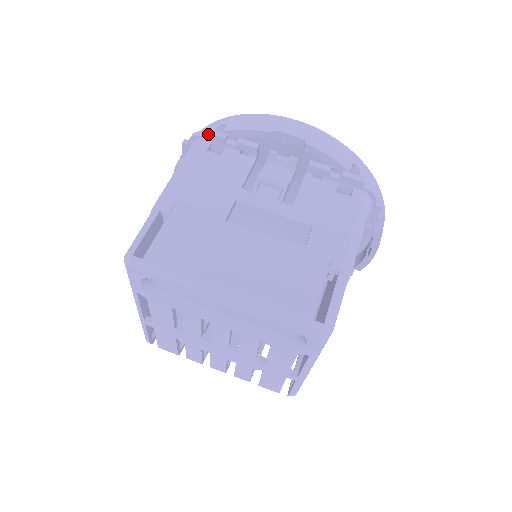
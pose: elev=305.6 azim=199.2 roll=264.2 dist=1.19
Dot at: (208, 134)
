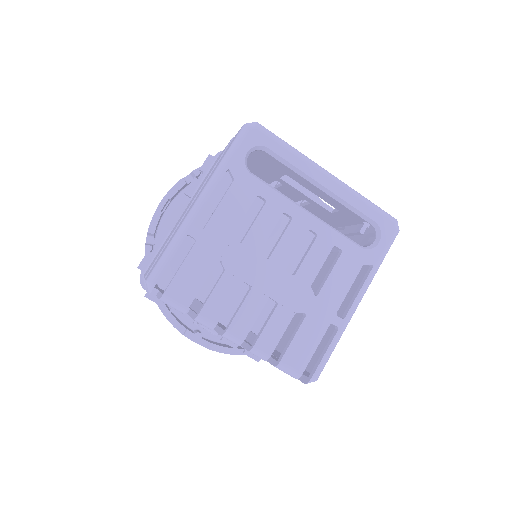
Dot at: occluded
